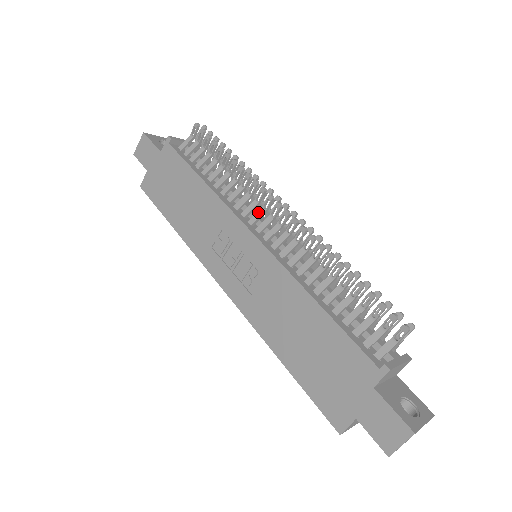
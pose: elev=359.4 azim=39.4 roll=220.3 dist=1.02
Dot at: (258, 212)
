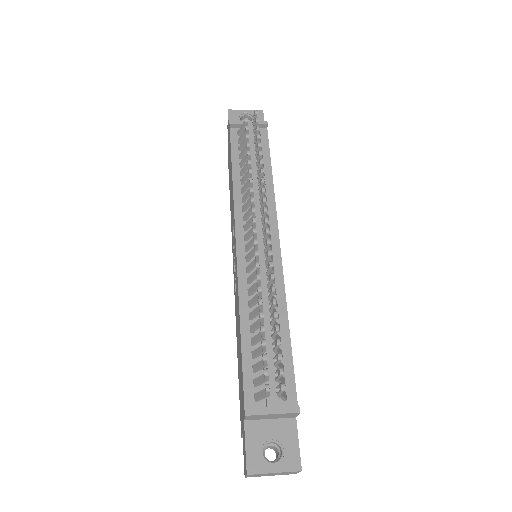
Dot at: (249, 220)
